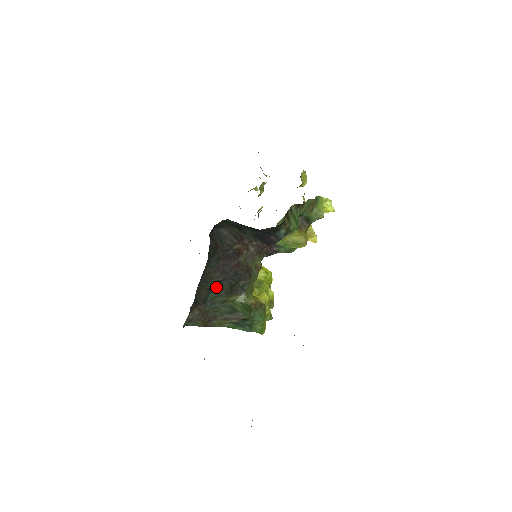
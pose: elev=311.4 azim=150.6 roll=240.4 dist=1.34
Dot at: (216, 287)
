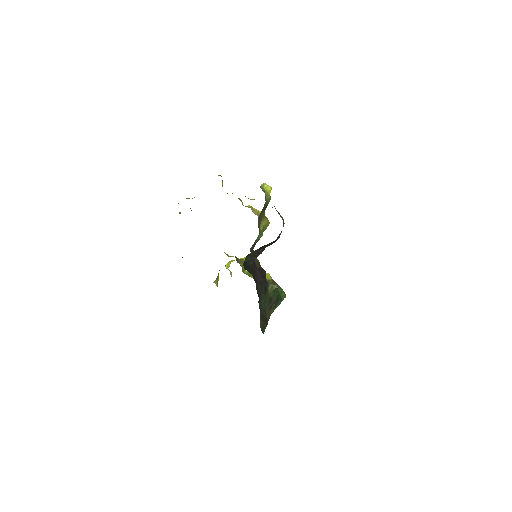
Dot at: (259, 296)
